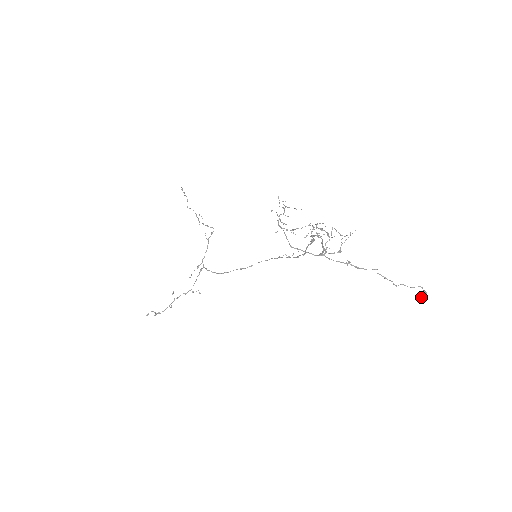
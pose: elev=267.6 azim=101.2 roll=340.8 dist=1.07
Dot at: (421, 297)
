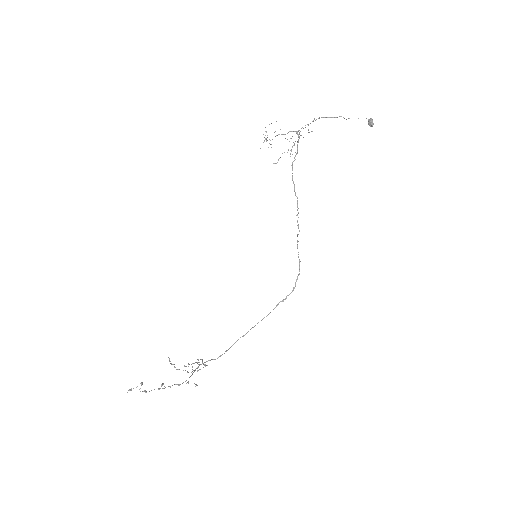
Dot at: (369, 120)
